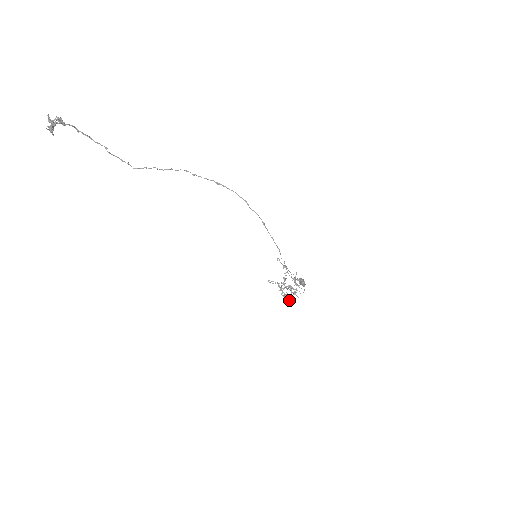
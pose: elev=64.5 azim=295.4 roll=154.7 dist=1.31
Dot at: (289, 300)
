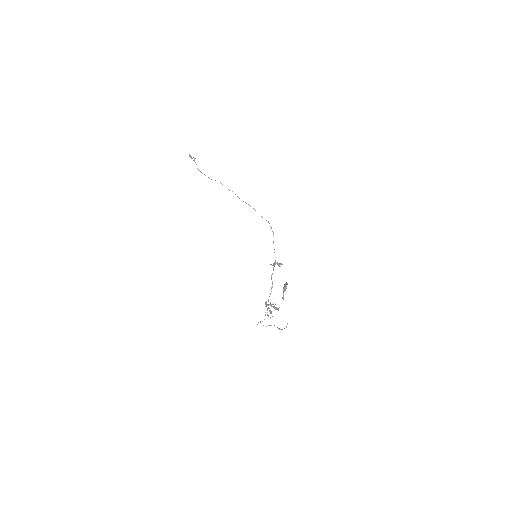
Dot at: (270, 311)
